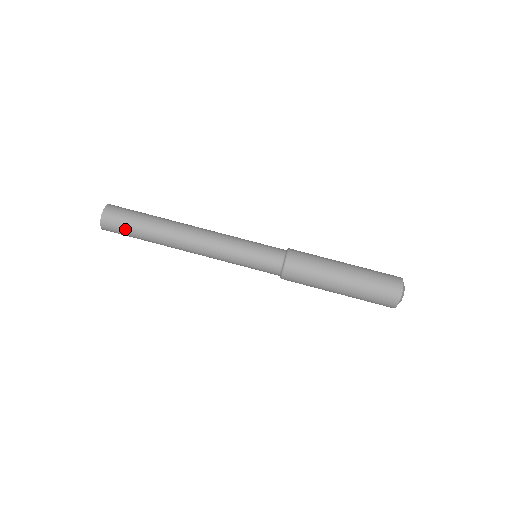
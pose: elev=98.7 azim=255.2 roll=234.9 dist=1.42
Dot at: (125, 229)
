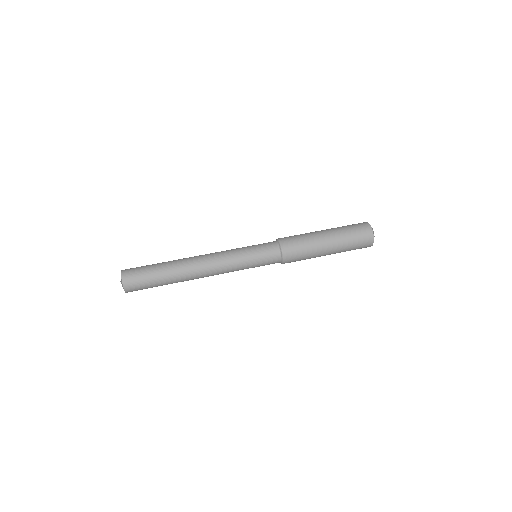
Dot at: (147, 287)
